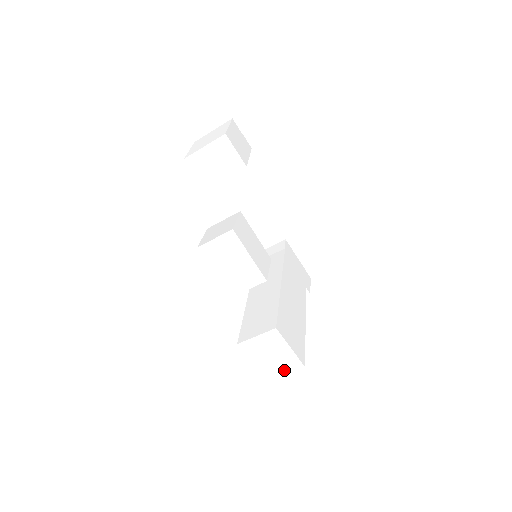
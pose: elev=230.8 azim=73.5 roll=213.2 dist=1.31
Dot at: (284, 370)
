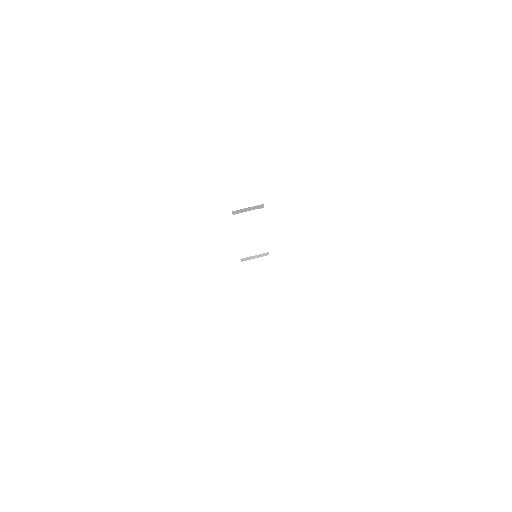
Dot at: (268, 308)
